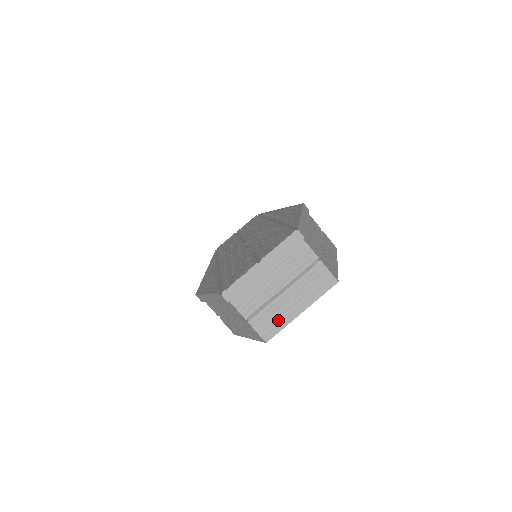
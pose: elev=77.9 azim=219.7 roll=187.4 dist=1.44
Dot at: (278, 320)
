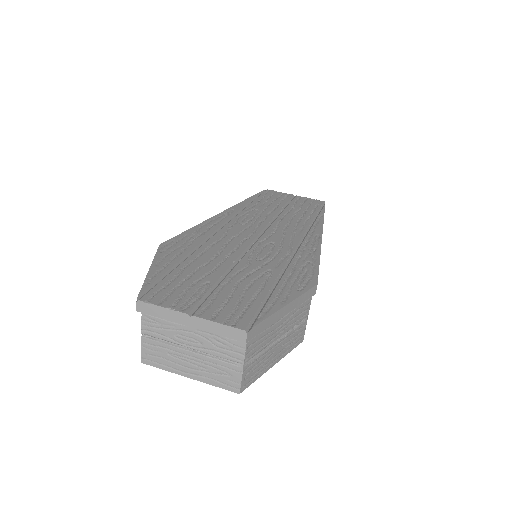
Dot at: (165, 361)
